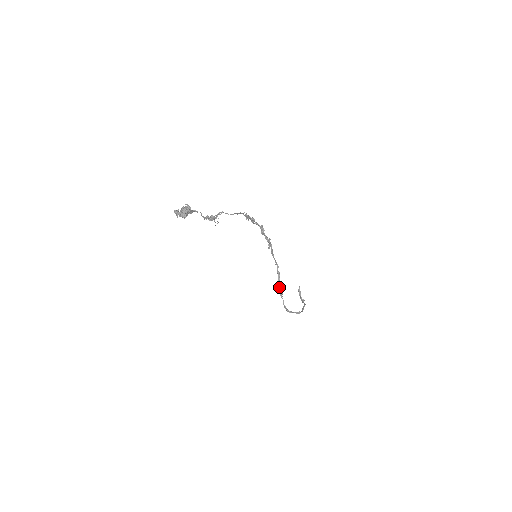
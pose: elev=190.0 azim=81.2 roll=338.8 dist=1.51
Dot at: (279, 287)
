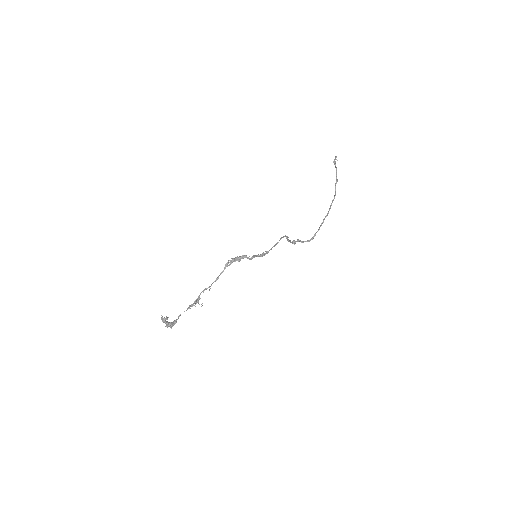
Dot at: occluded
